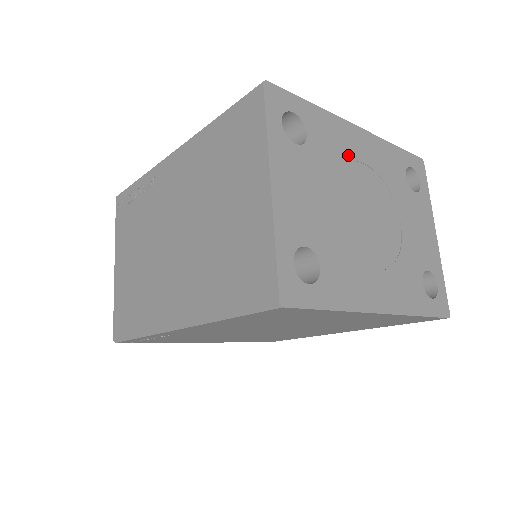
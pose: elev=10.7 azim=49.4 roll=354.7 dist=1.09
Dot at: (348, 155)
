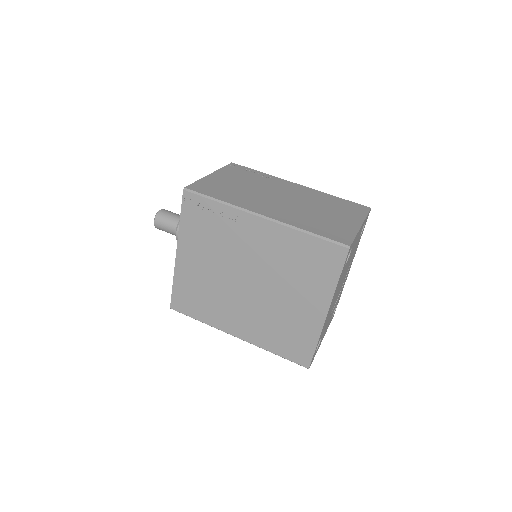
Dot at: occluded
